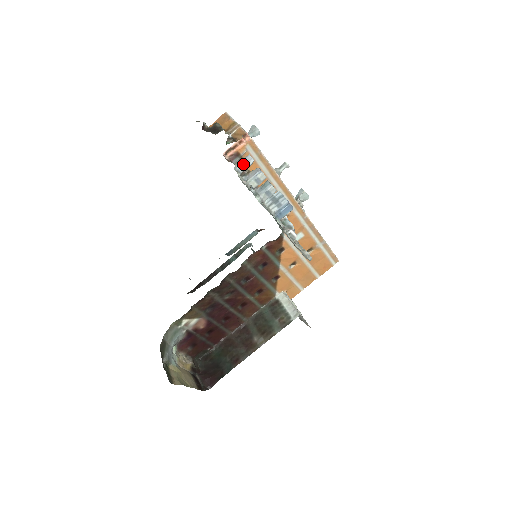
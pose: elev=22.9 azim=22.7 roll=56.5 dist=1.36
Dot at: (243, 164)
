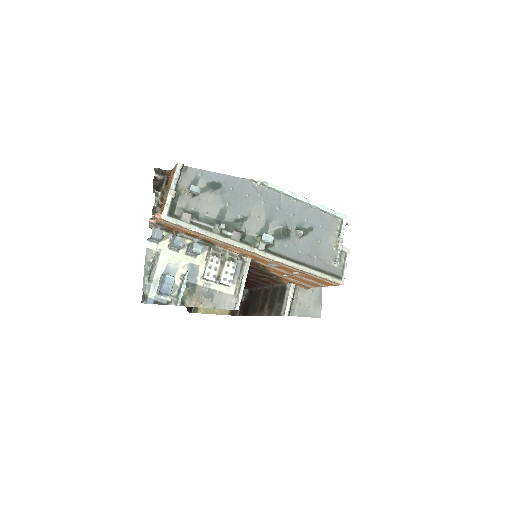
Dot at: (153, 239)
